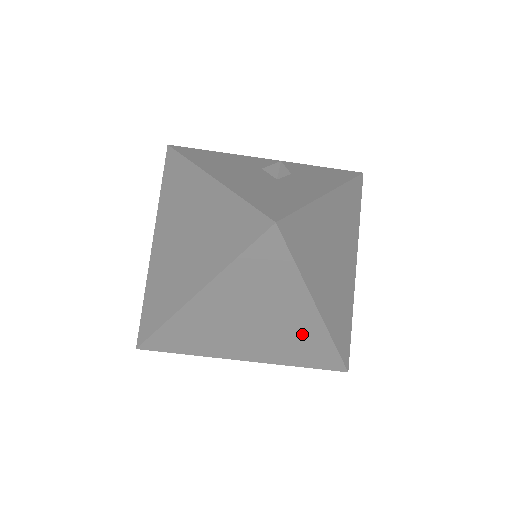
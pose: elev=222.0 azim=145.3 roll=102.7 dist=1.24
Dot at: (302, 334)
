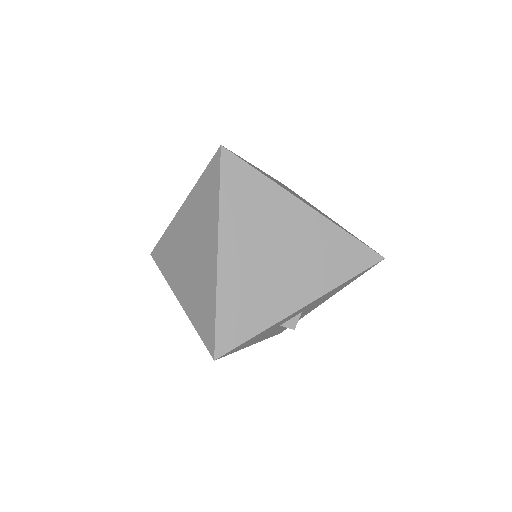
Dot at: (317, 238)
